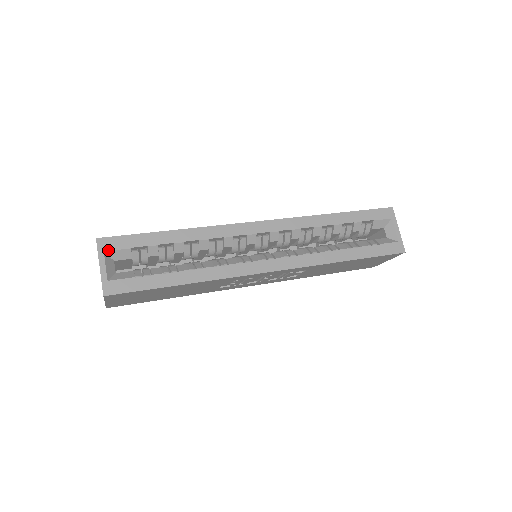
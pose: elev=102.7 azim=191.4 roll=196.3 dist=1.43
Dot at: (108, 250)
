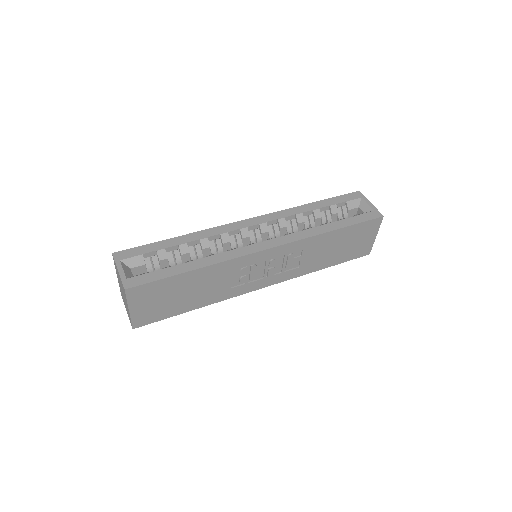
Dot at: (123, 259)
